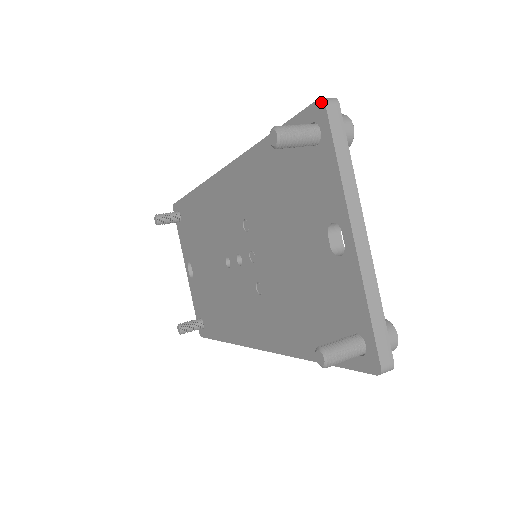
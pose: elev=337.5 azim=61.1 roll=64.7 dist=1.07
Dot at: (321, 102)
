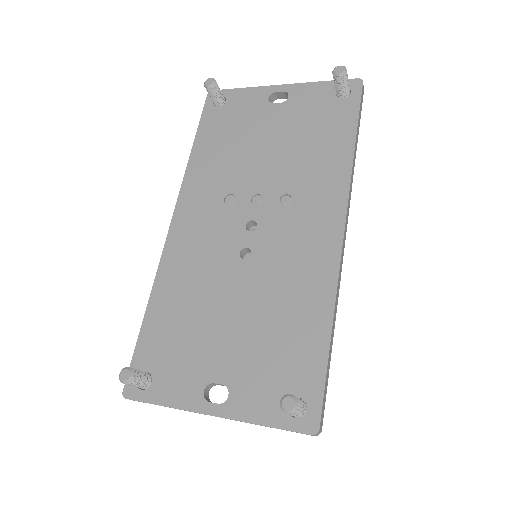
Dot at: occluded
